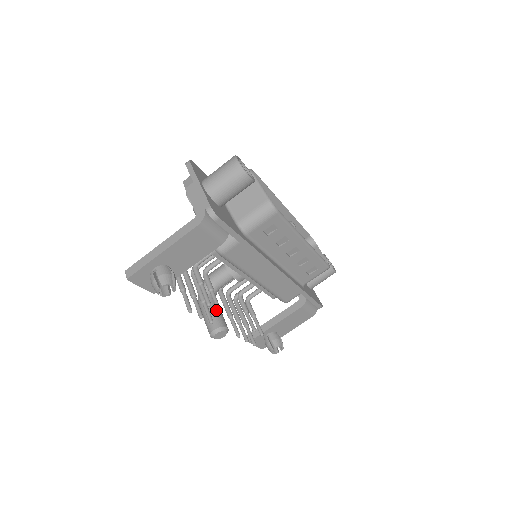
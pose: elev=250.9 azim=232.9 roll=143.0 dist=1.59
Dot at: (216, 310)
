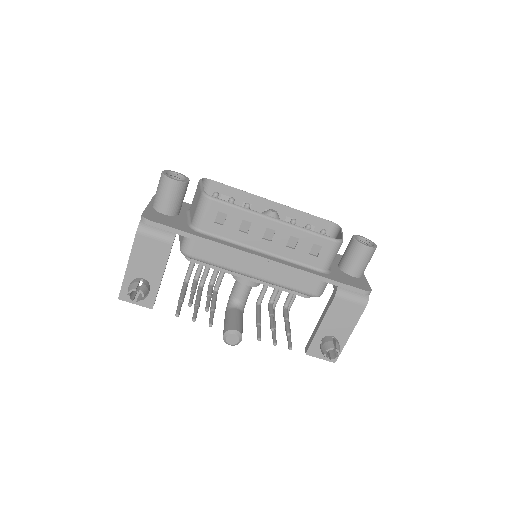
Dot at: (231, 318)
